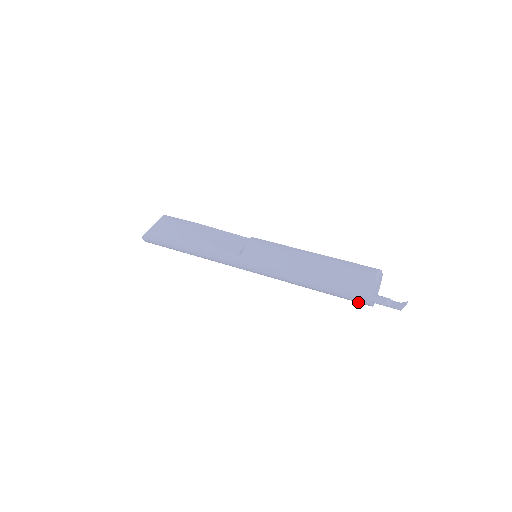
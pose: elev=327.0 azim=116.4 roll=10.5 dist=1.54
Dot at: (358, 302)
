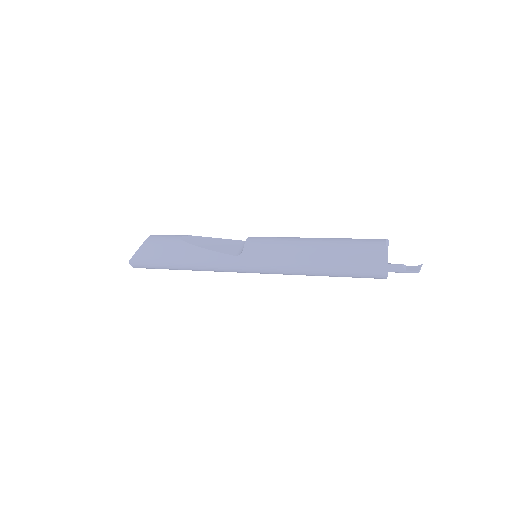
Dot at: (372, 277)
